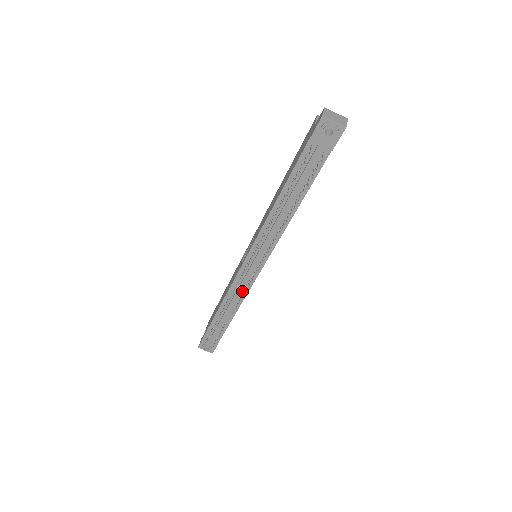
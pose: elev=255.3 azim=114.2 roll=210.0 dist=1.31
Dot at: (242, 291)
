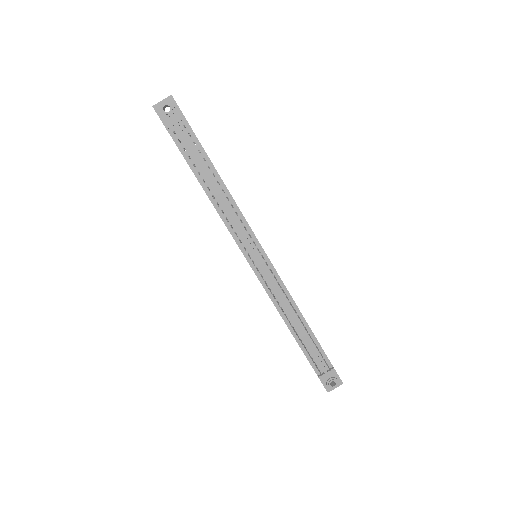
Dot at: (282, 293)
